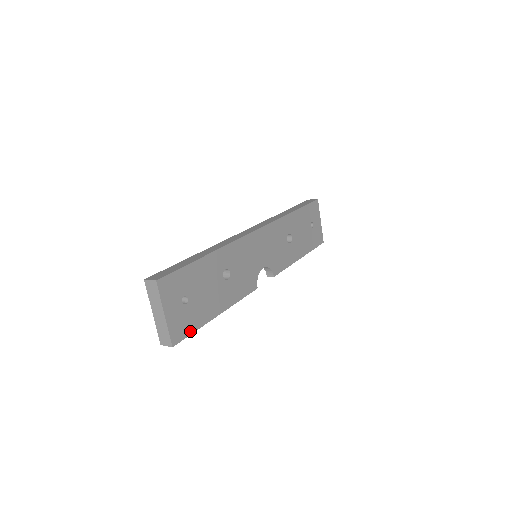
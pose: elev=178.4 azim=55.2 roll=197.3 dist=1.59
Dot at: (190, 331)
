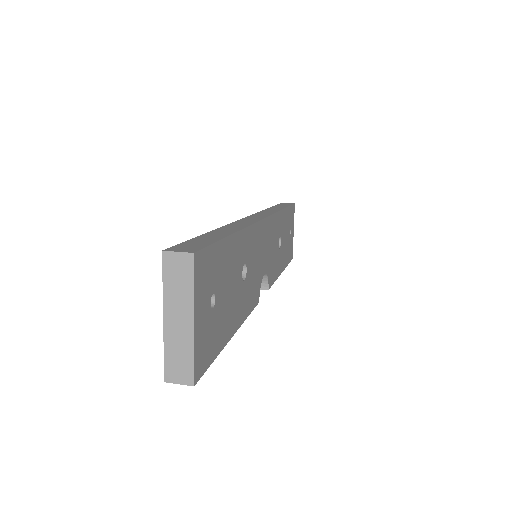
Dot at: (211, 358)
